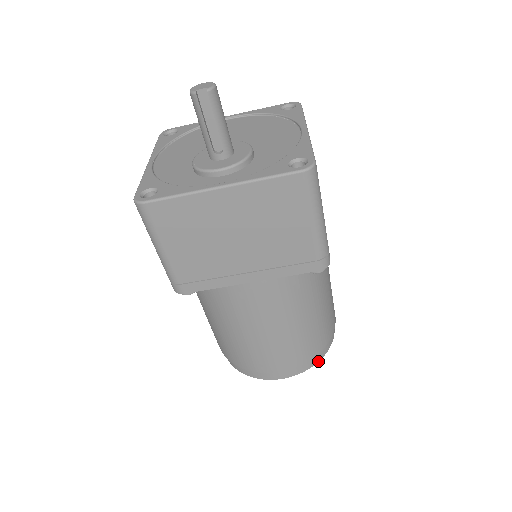
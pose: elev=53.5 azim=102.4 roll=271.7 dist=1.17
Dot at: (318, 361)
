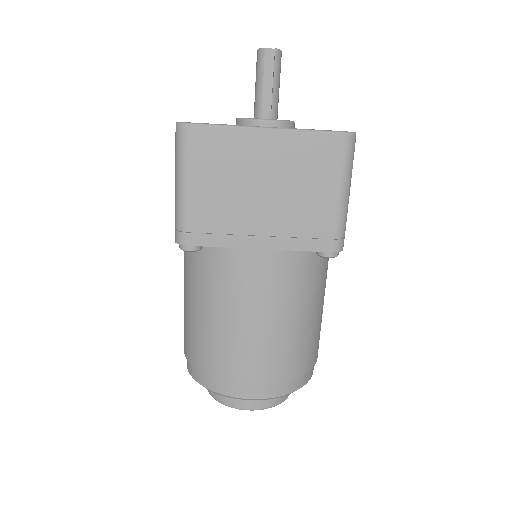
Dot at: (295, 390)
